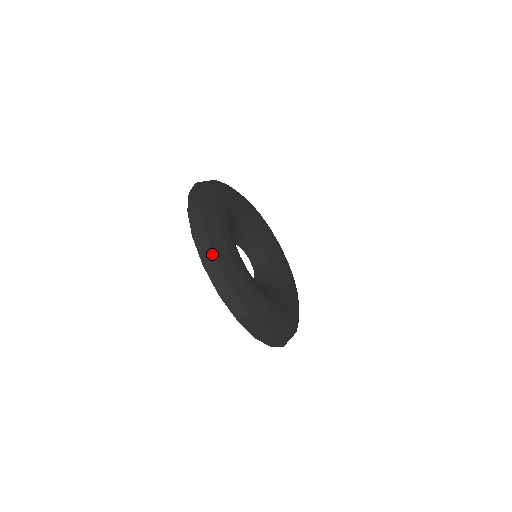
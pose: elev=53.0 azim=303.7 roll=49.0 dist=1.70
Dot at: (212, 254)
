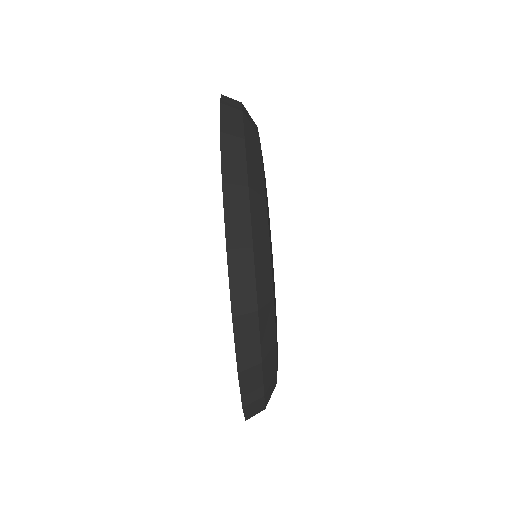
Dot at: (241, 131)
